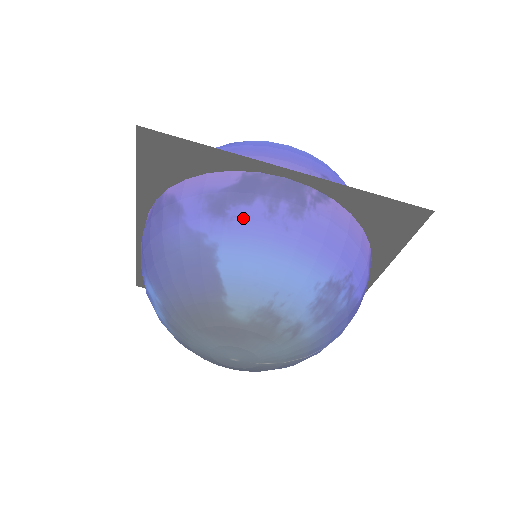
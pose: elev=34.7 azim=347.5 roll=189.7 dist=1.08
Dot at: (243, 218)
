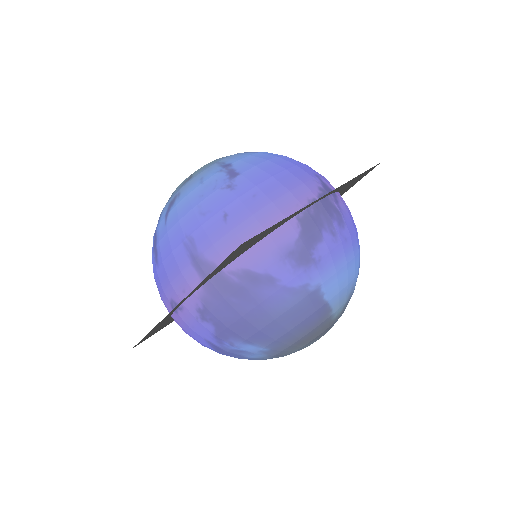
Dot at: (325, 254)
